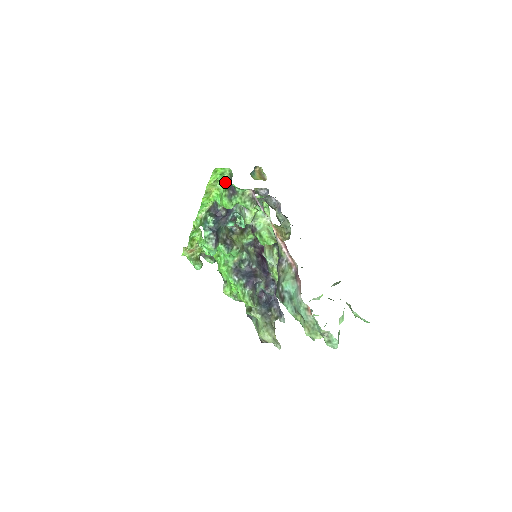
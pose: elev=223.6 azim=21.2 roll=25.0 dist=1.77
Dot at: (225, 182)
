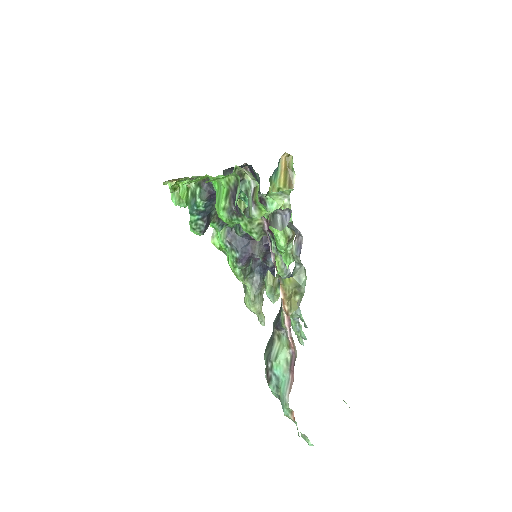
Dot at: (228, 181)
